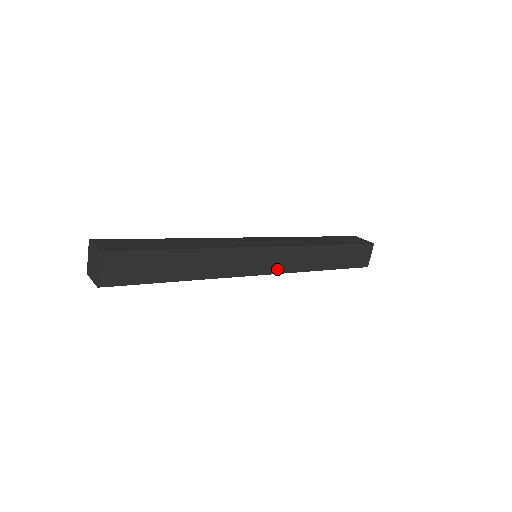
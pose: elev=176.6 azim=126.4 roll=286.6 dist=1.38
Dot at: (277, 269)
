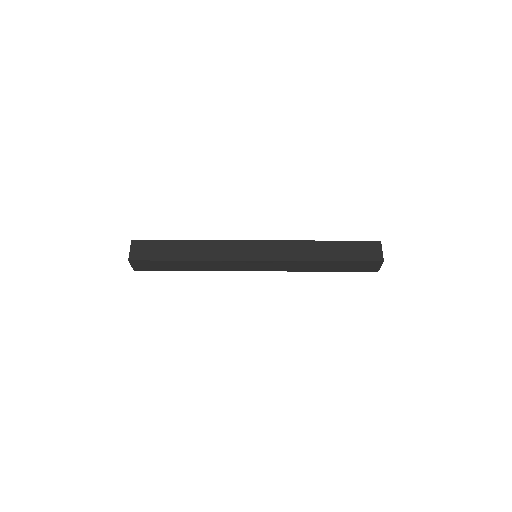
Dot at: (270, 269)
